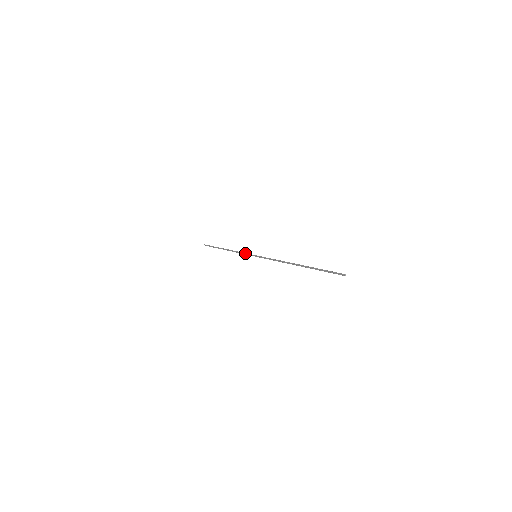
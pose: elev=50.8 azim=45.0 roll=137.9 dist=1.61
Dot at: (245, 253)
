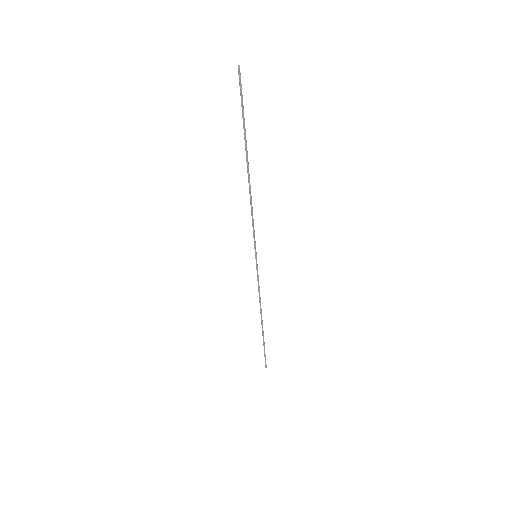
Dot at: occluded
